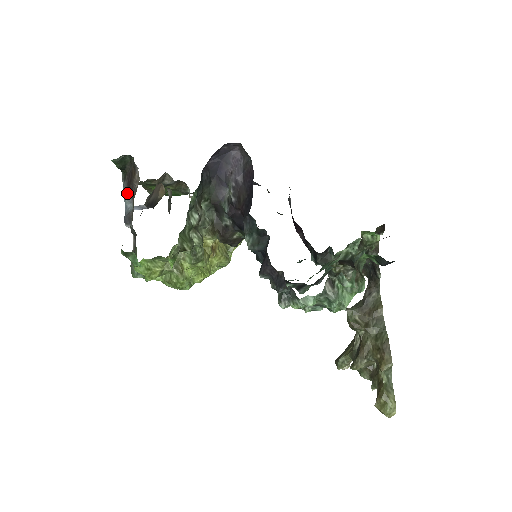
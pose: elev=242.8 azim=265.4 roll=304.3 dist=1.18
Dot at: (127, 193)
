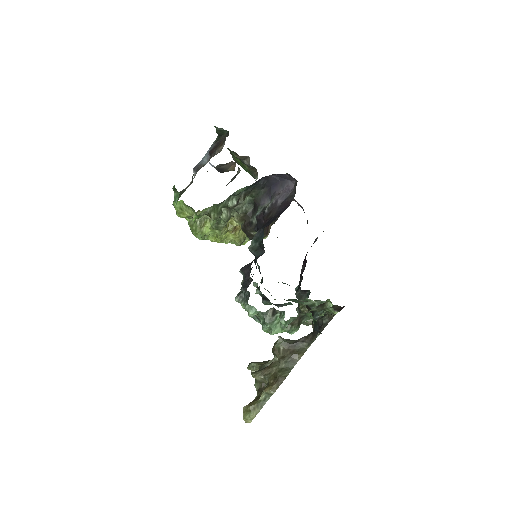
Dot at: (209, 152)
